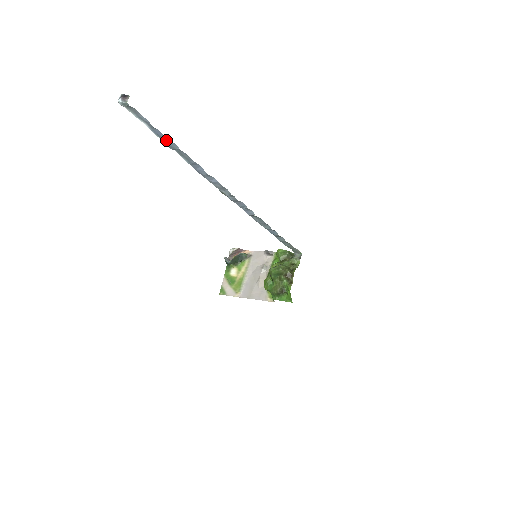
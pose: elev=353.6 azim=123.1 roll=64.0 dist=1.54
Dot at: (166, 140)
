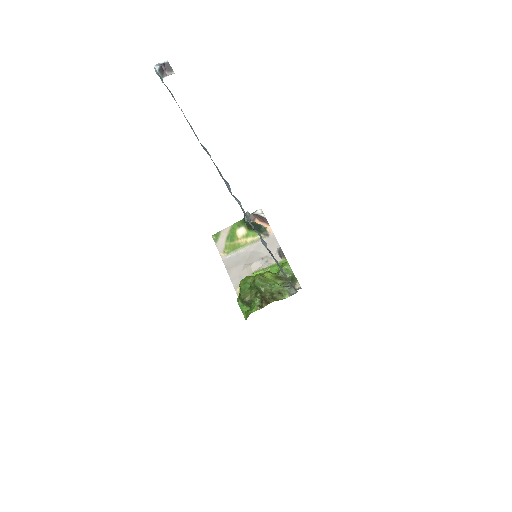
Dot at: occluded
